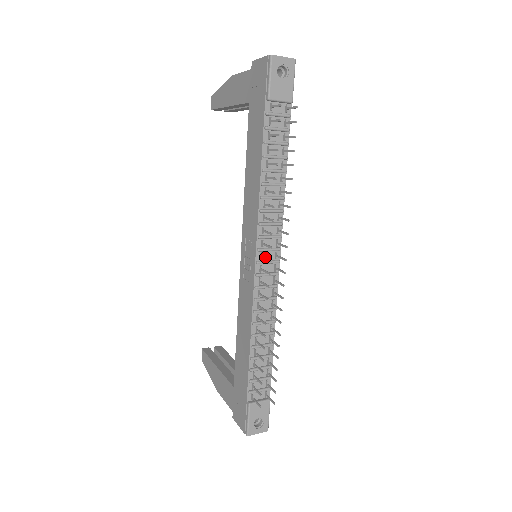
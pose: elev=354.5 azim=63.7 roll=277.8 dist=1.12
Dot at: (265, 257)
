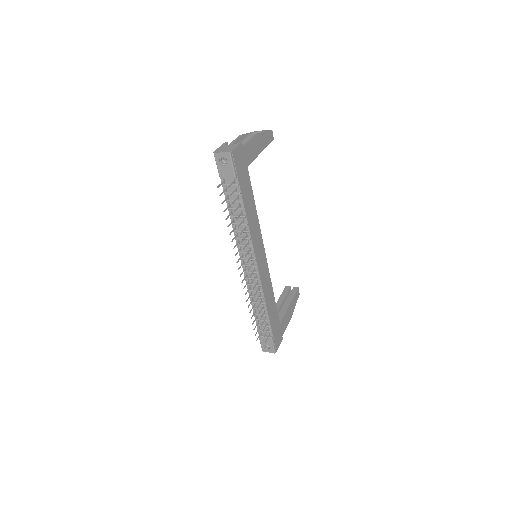
Dot at: (241, 265)
